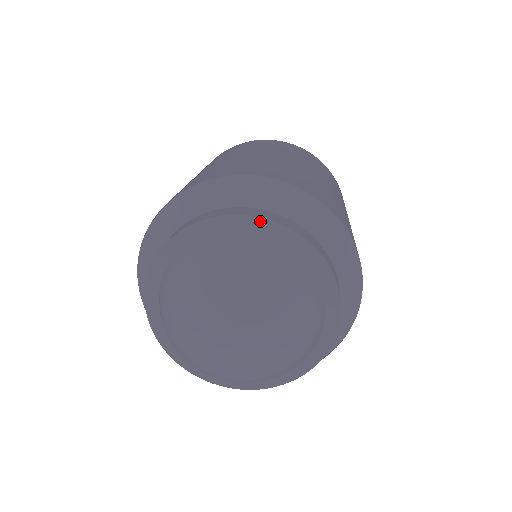
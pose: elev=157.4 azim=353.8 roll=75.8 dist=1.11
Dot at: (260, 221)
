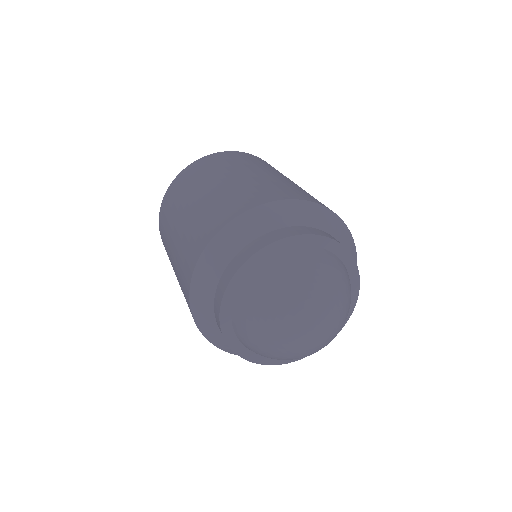
Dot at: (345, 251)
